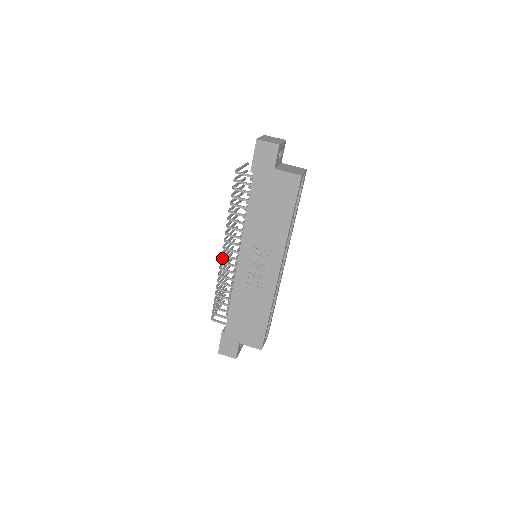
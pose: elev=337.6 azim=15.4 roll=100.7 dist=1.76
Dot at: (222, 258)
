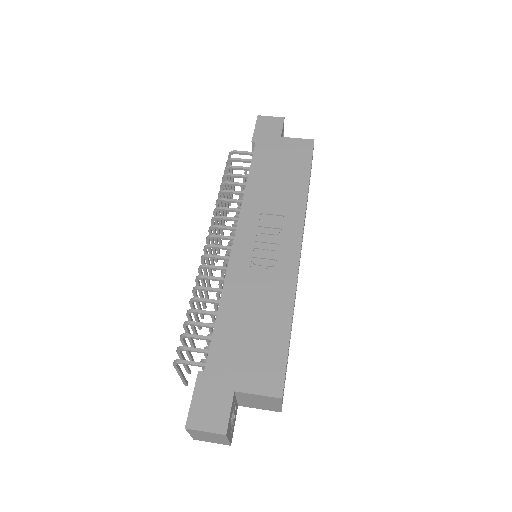
Dot at: (203, 259)
